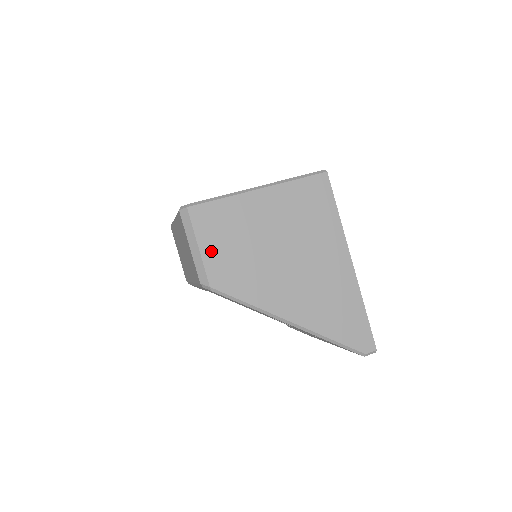
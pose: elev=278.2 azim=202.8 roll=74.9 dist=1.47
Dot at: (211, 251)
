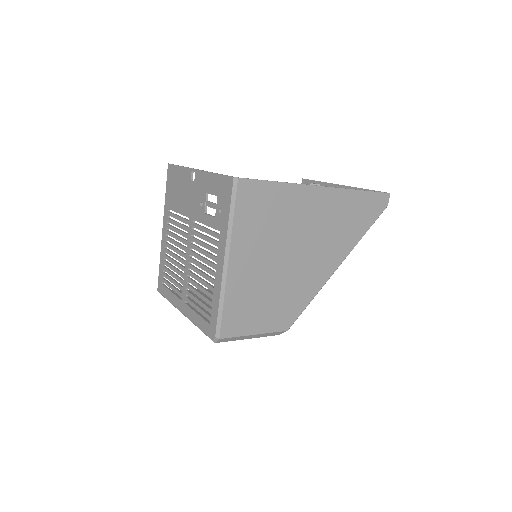
Dot at: (262, 324)
